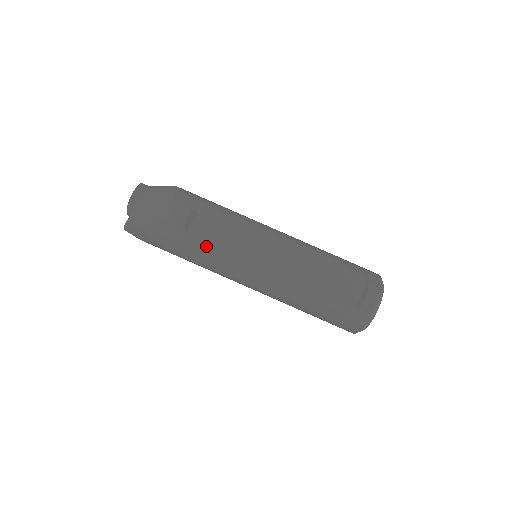
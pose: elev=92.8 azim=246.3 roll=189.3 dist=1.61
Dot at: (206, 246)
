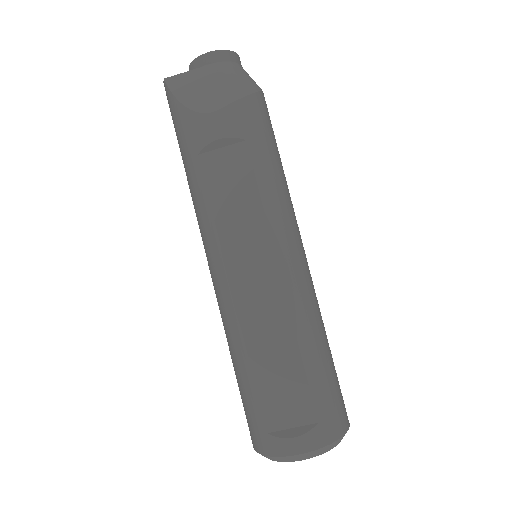
Dot at: (205, 189)
